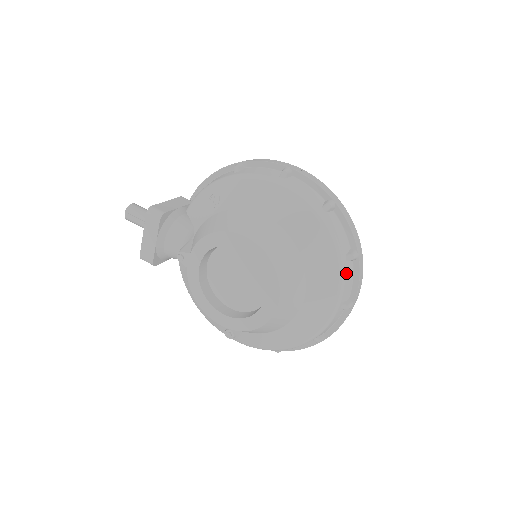
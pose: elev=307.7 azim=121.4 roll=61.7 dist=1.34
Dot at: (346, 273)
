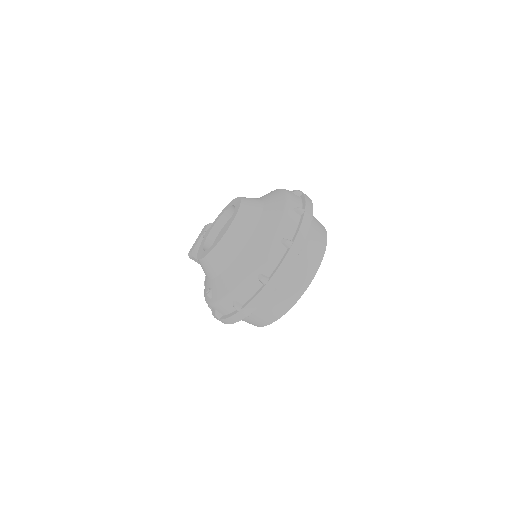
Dot at: (290, 216)
